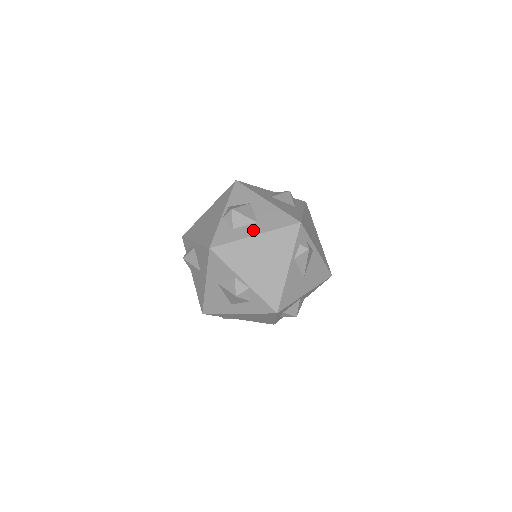
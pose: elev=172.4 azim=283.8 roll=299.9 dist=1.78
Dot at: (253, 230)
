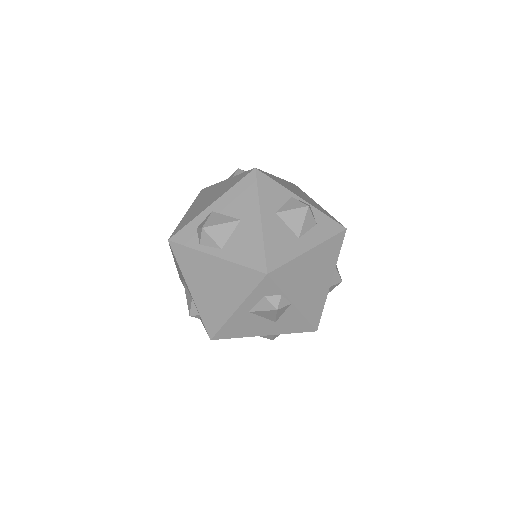
Dot at: occluded
